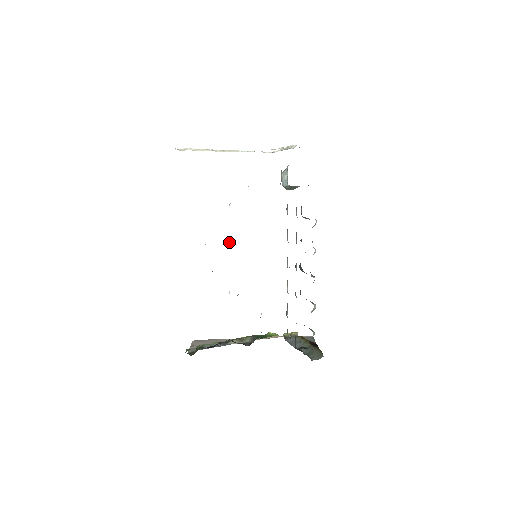
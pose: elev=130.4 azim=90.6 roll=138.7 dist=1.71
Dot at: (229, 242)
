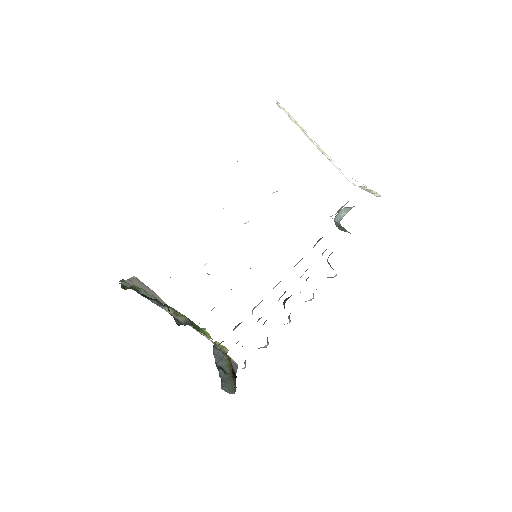
Dot at: (244, 223)
